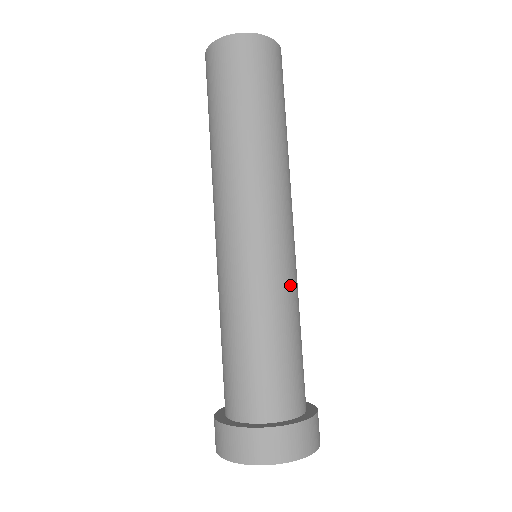
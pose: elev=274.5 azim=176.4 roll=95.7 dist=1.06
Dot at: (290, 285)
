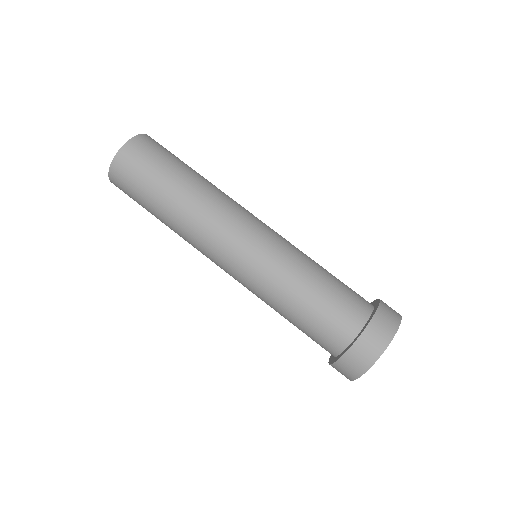
Dot at: (293, 247)
